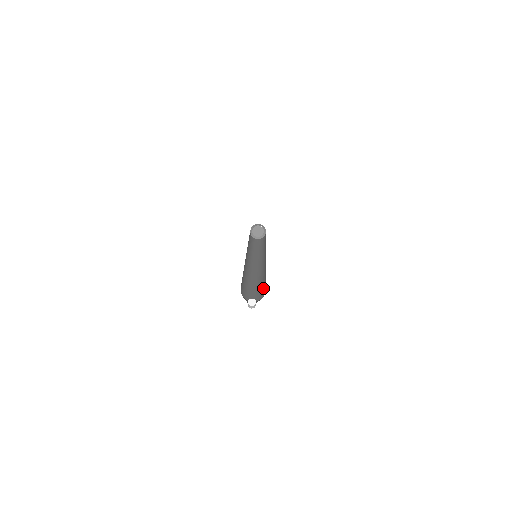
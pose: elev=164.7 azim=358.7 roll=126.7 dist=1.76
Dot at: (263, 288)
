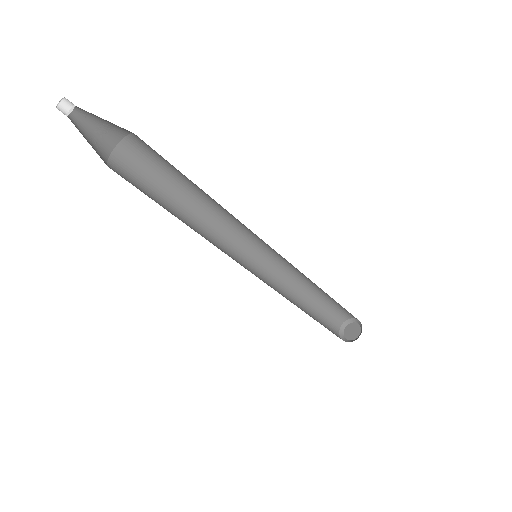
Dot at: occluded
